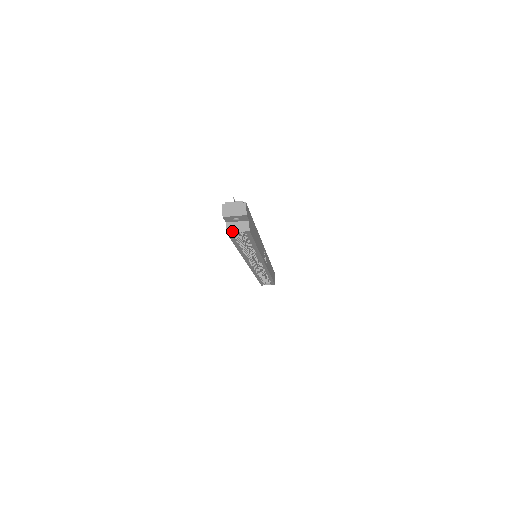
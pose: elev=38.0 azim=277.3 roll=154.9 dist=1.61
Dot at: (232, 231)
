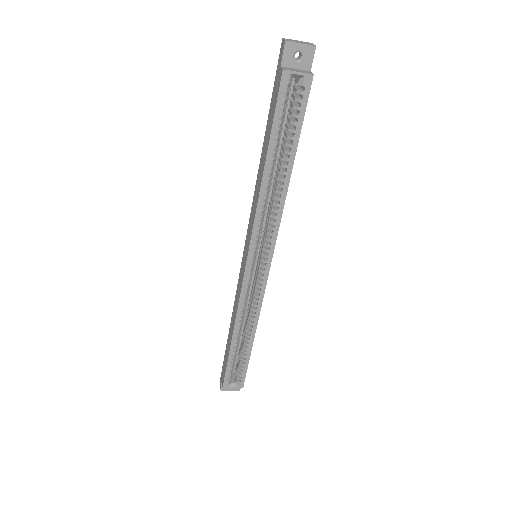
Dot at: (290, 70)
